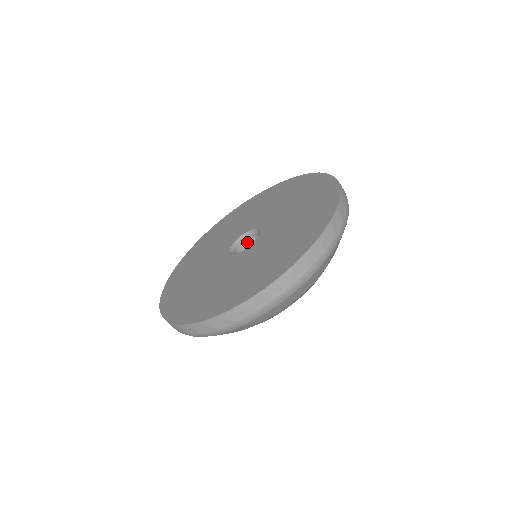
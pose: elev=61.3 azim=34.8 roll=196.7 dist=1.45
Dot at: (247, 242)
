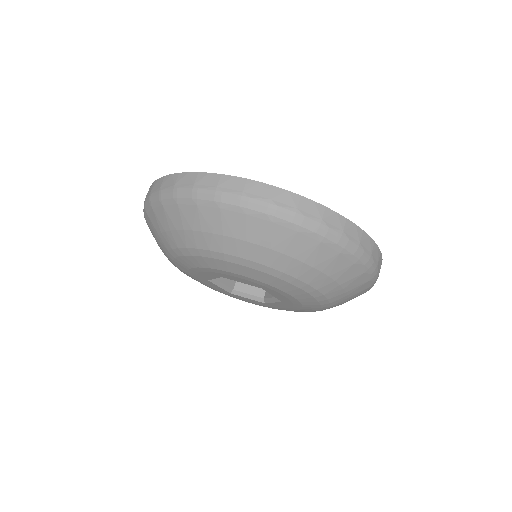
Dot at: occluded
